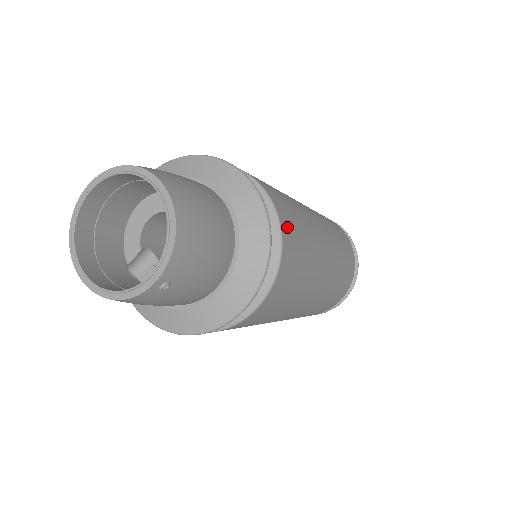
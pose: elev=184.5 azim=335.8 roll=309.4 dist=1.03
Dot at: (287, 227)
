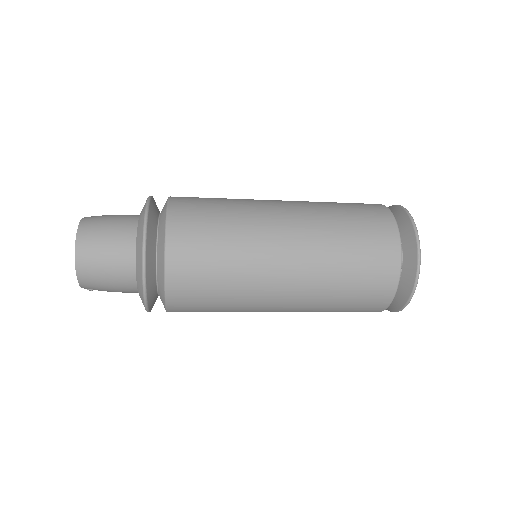
Dot at: (179, 274)
